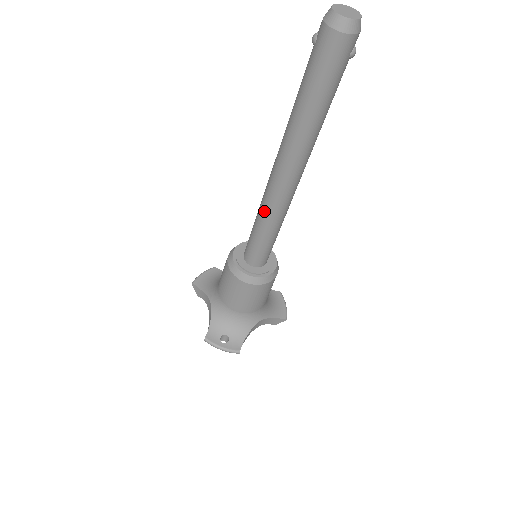
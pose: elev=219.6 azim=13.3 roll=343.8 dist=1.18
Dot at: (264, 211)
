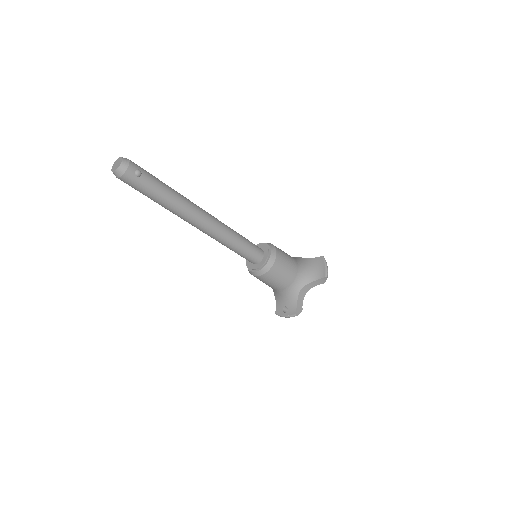
Dot at: occluded
